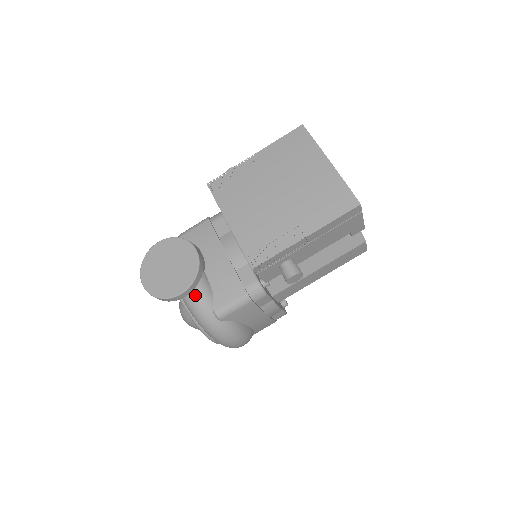
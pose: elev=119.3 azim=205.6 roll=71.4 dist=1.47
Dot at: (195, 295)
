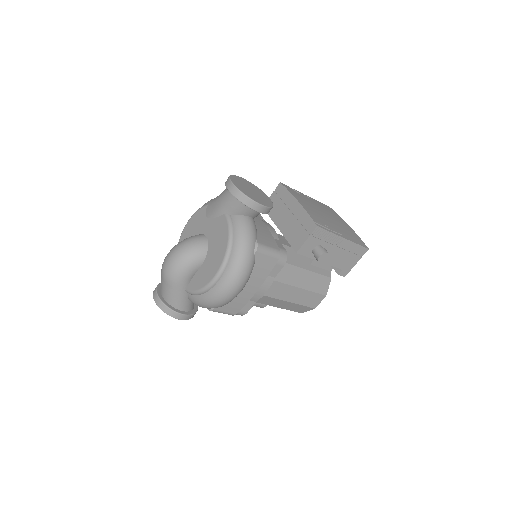
Dot at: (251, 222)
